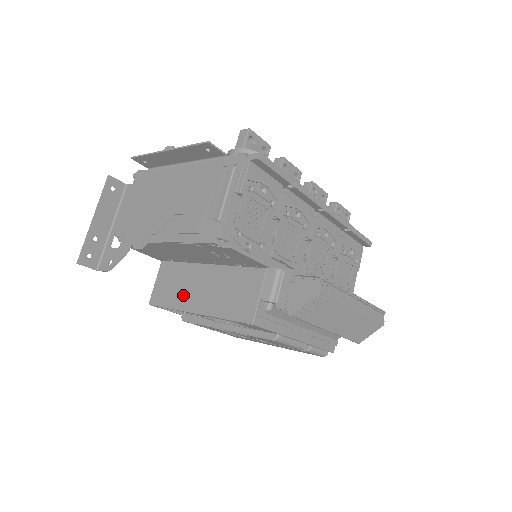
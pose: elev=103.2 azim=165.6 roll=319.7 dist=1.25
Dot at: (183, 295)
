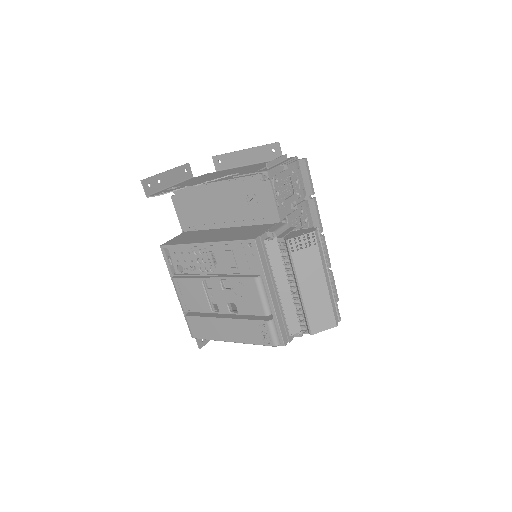
Dot at: (197, 238)
